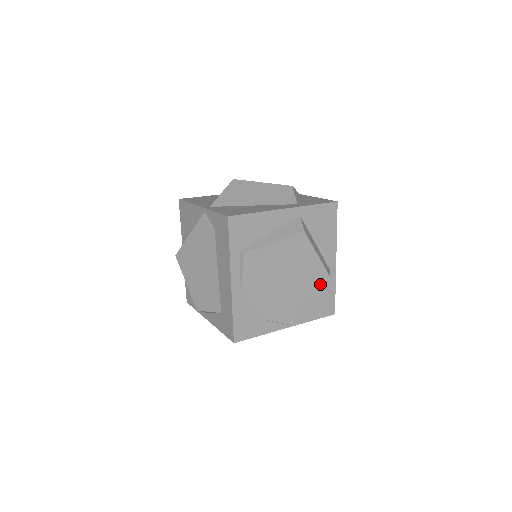
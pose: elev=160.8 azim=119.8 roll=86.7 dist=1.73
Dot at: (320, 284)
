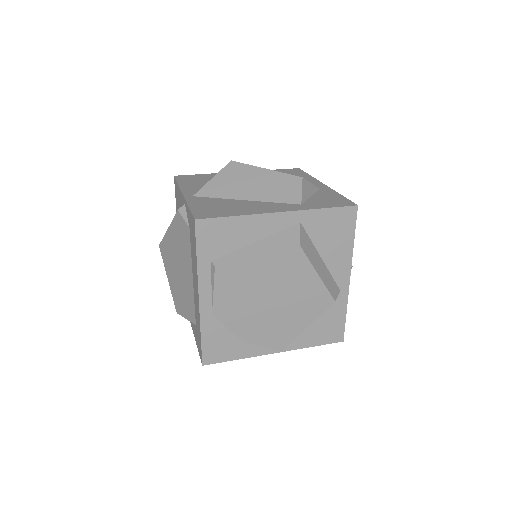
Dot at: (321, 309)
